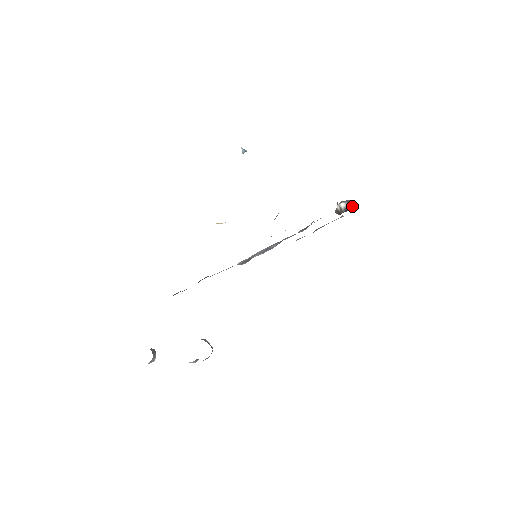
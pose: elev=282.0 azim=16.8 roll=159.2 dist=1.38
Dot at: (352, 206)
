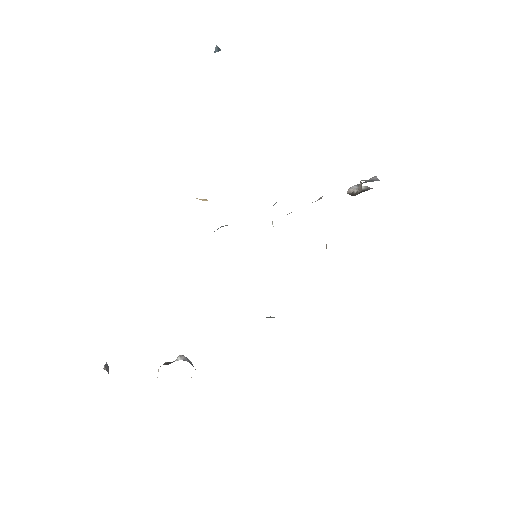
Dot at: occluded
